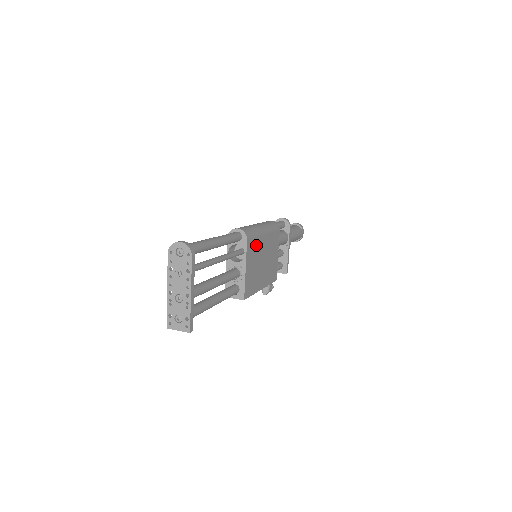
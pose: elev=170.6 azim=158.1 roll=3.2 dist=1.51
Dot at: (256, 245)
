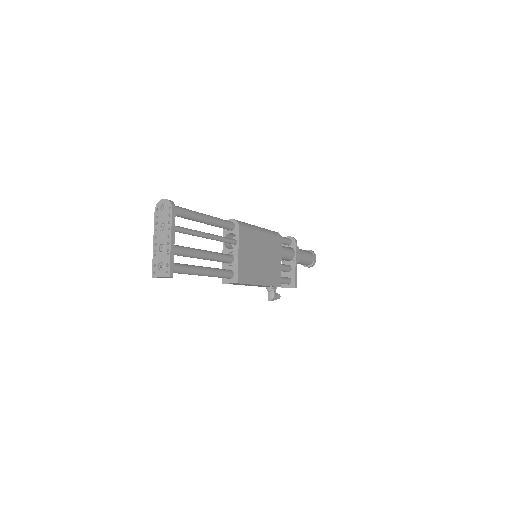
Dot at: (251, 238)
